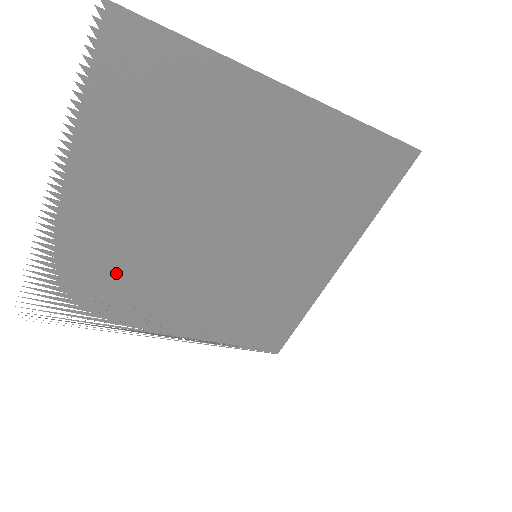
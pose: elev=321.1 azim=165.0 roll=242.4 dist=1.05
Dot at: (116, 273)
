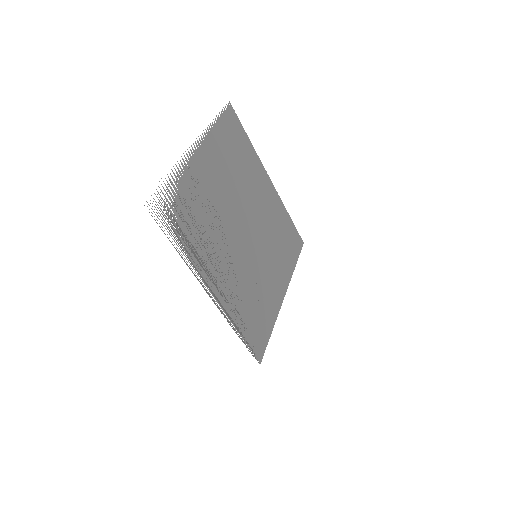
Dot at: (203, 213)
